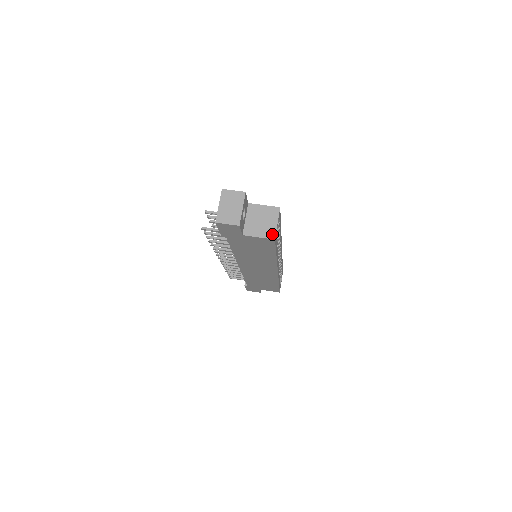
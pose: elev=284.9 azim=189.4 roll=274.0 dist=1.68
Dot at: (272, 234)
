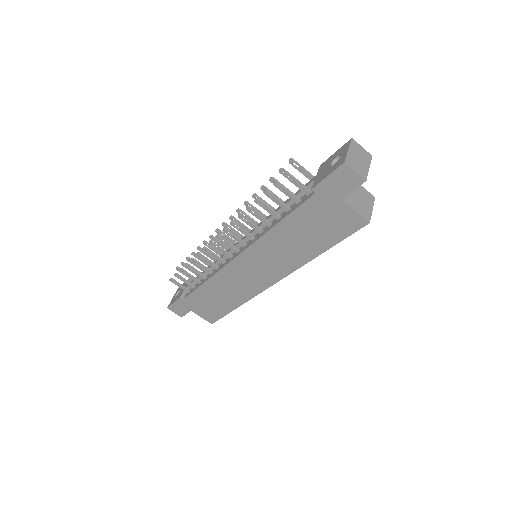
Dot at: (368, 216)
